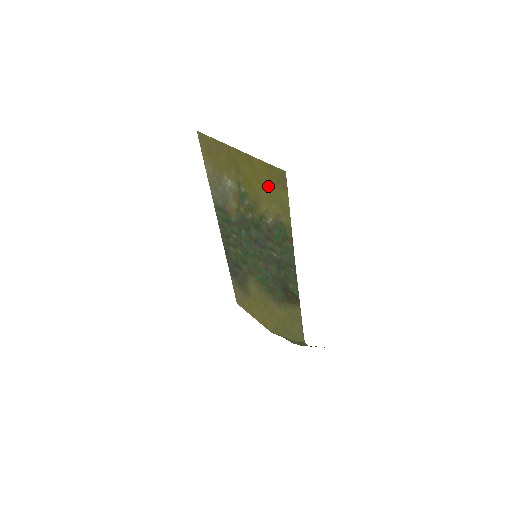
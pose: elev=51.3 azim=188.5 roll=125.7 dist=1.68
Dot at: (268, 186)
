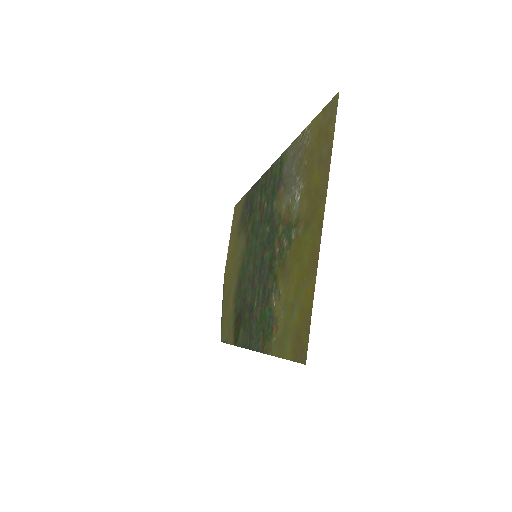
Dot at: (295, 308)
